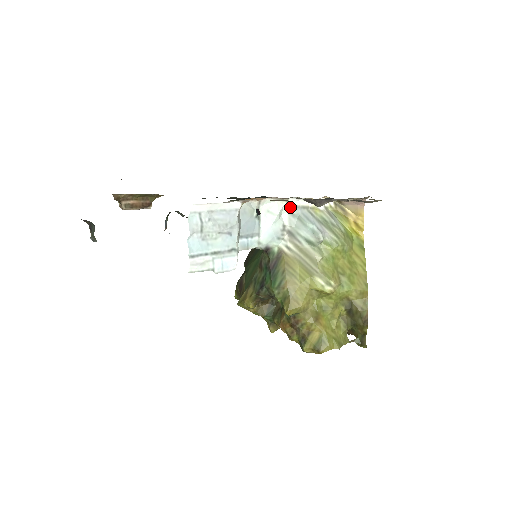
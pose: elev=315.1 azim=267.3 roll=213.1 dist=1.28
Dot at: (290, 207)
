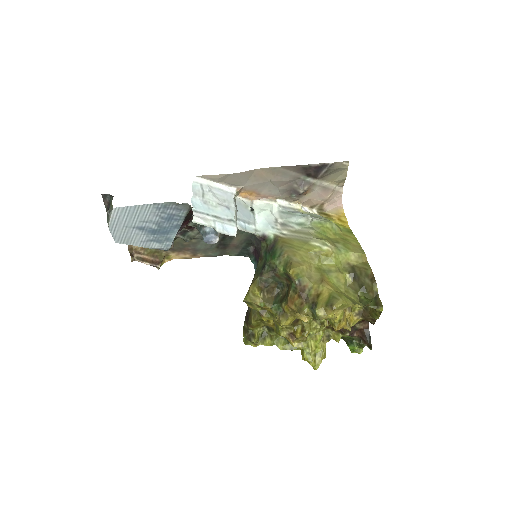
Dot at: (279, 206)
